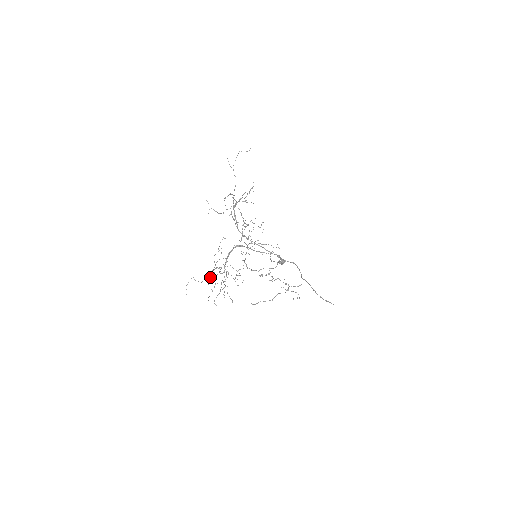
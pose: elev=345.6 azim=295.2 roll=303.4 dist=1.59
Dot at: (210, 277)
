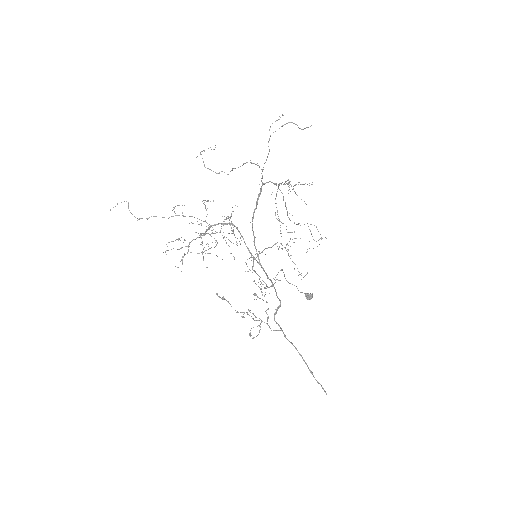
Dot at: (147, 218)
